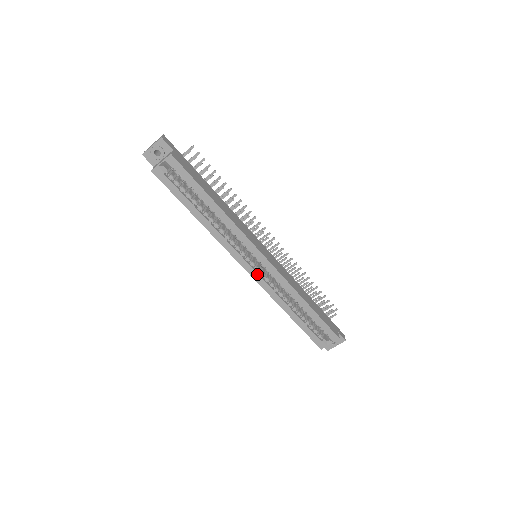
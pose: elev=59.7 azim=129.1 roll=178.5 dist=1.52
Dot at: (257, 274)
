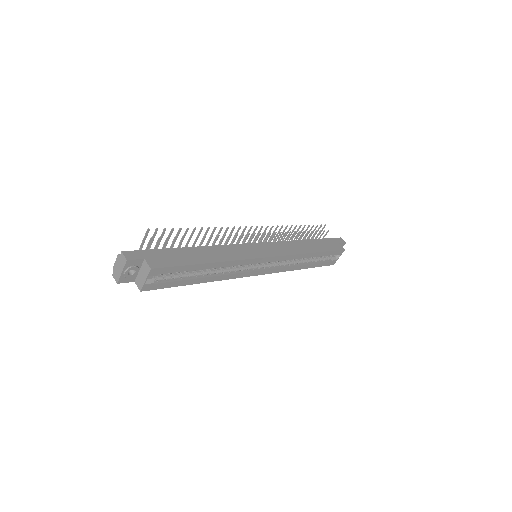
Dot at: (268, 270)
